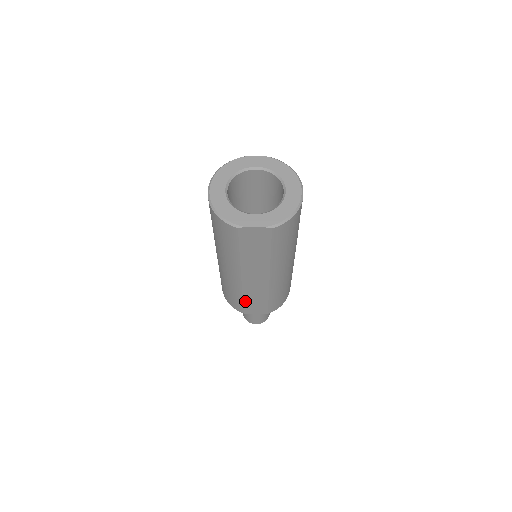
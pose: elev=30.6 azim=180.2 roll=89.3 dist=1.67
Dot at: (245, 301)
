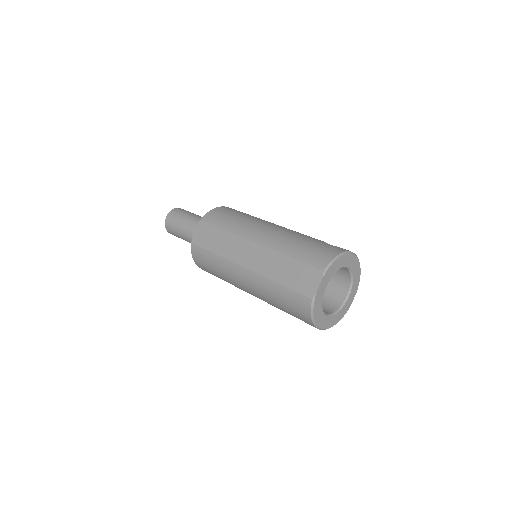
Dot at: occluded
